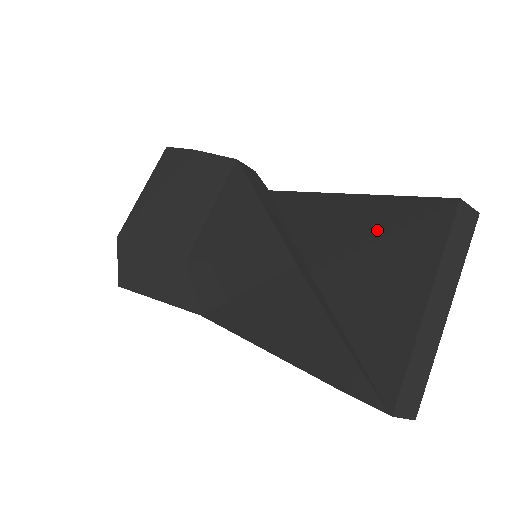
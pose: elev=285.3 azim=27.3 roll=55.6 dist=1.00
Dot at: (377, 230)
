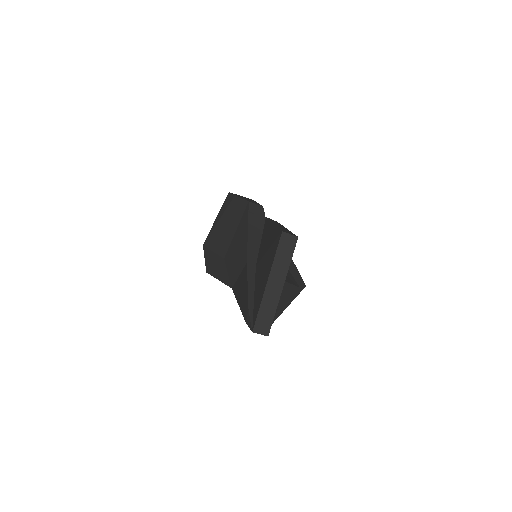
Dot at: (269, 245)
